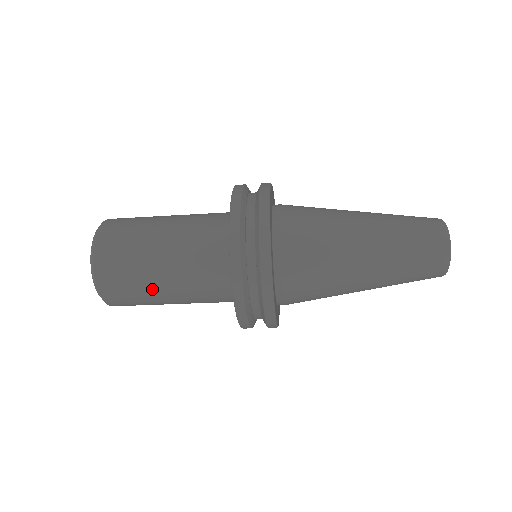
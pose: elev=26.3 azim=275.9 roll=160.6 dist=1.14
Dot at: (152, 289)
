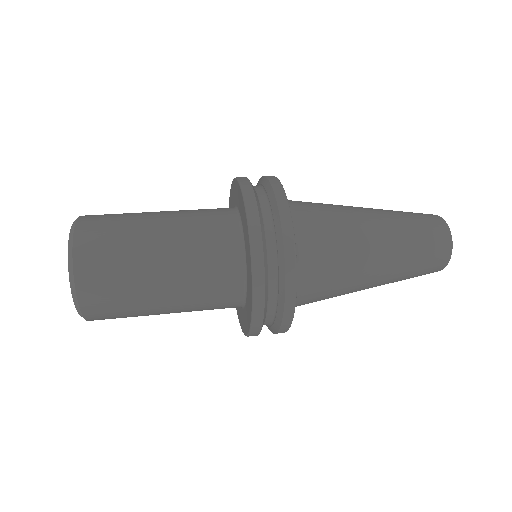
Dot at: occluded
